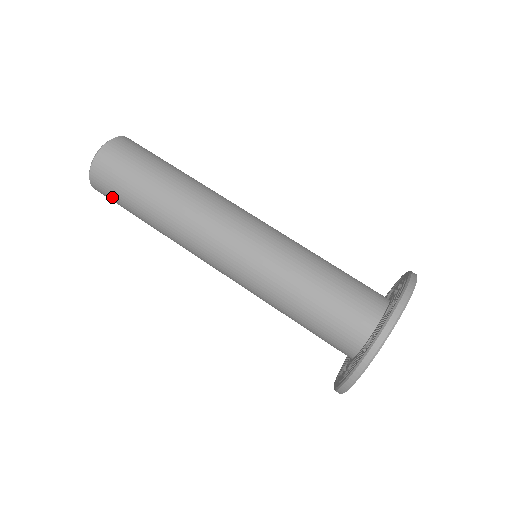
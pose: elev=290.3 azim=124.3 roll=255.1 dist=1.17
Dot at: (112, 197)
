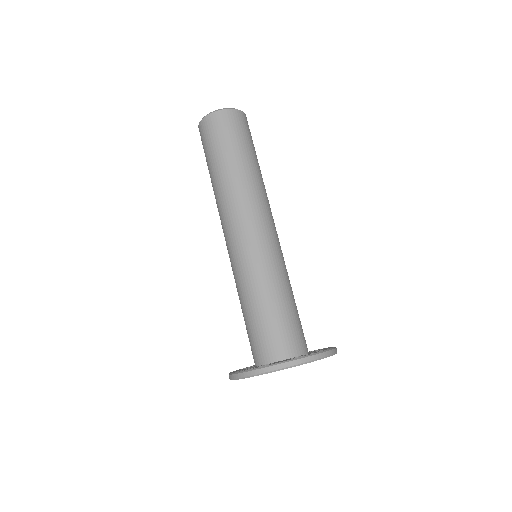
Dot at: (204, 145)
